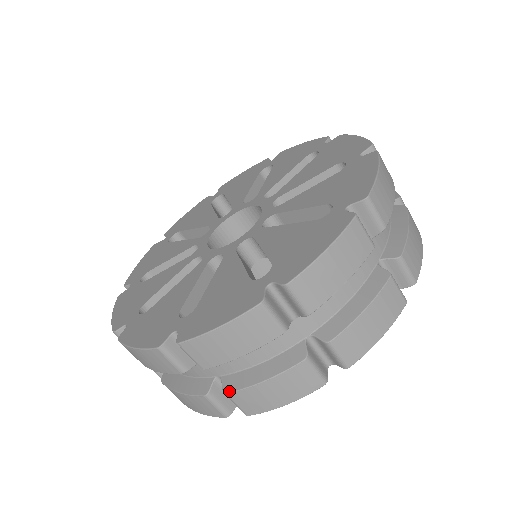
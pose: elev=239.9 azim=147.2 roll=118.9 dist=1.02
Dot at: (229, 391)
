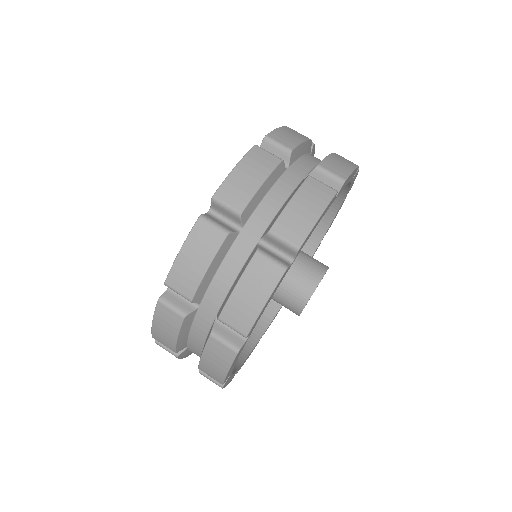
Dot at: (198, 366)
